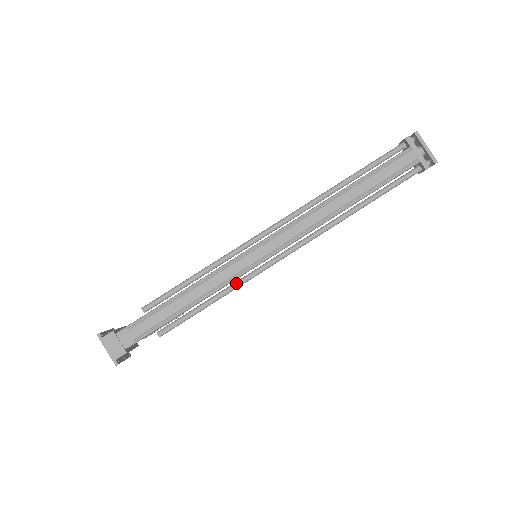
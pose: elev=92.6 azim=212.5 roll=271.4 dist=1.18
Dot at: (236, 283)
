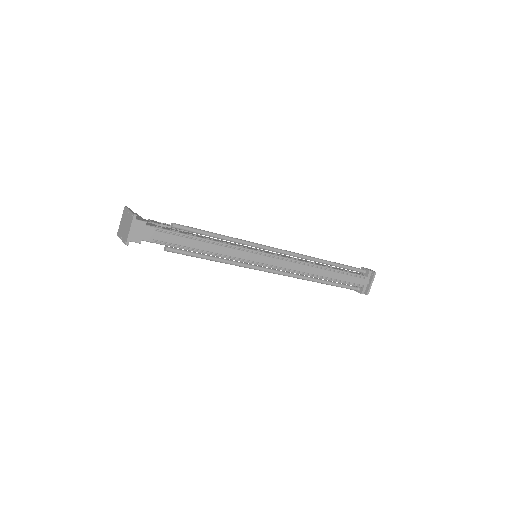
Dot at: (235, 262)
